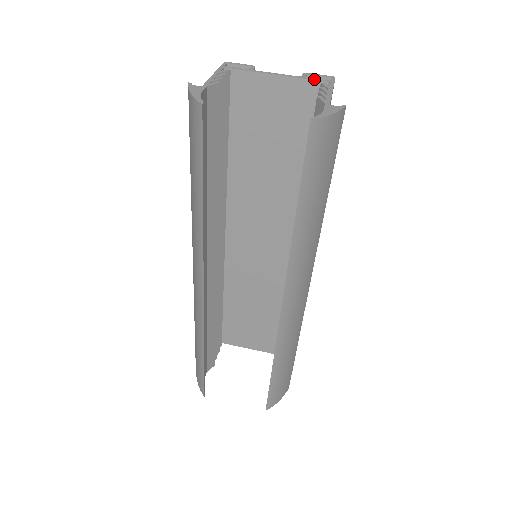
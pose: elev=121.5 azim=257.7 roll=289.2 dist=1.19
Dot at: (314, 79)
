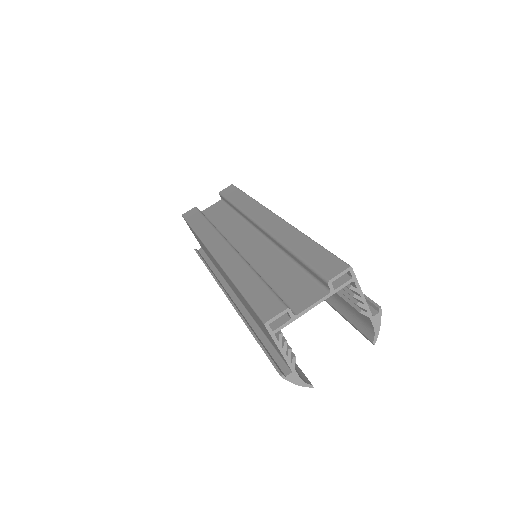
Dot at: occluded
